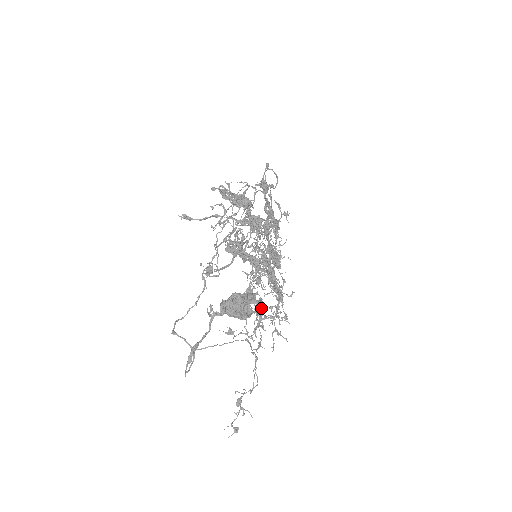
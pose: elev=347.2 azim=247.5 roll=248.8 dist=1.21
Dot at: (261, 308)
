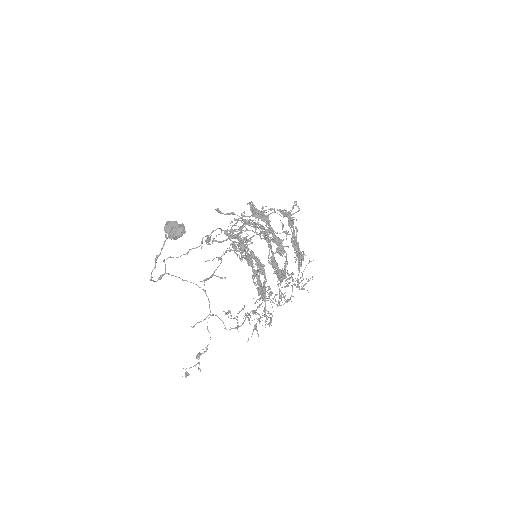
Dot at: occluded
